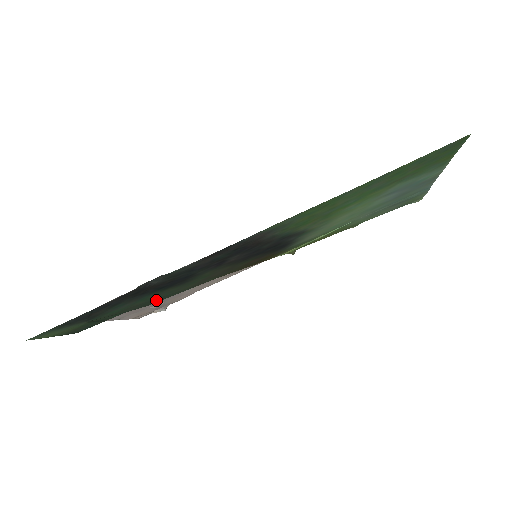
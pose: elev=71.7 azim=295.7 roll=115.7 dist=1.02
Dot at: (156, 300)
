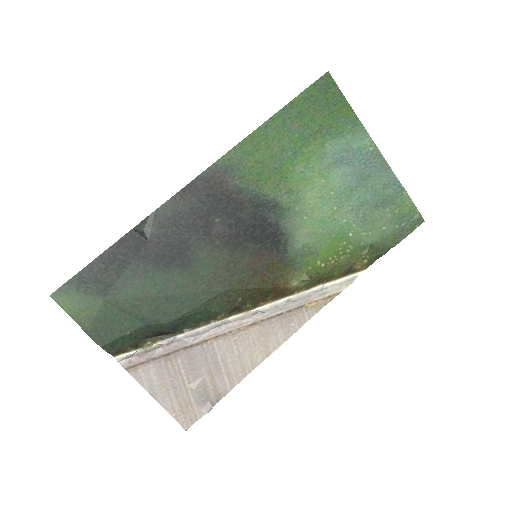
Dot at: (171, 307)
